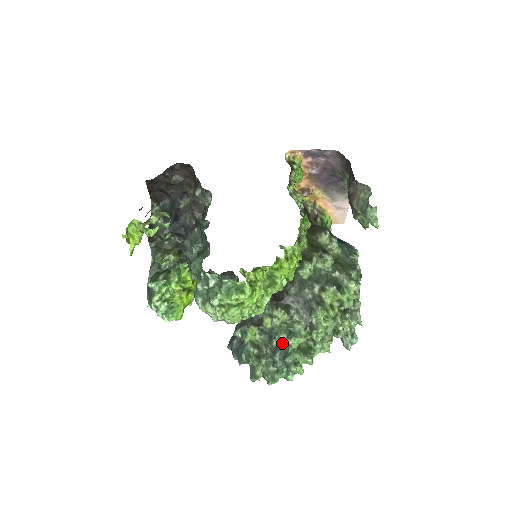
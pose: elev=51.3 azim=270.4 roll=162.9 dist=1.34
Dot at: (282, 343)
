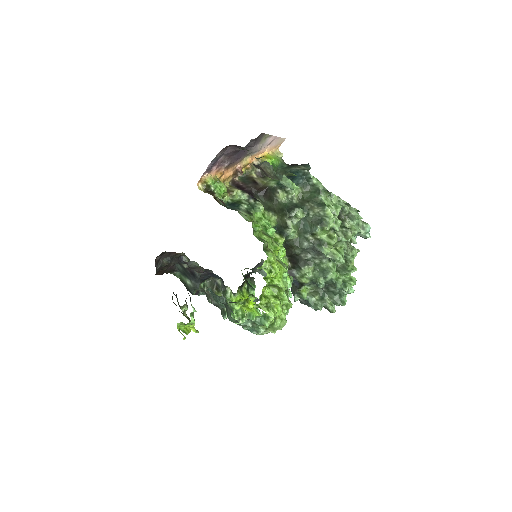
Dot at: (325, 282)
